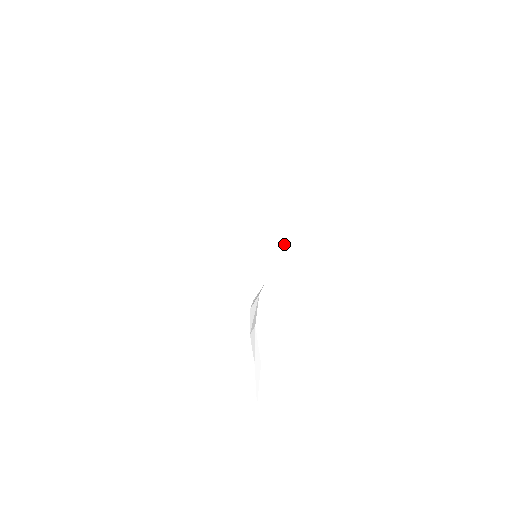
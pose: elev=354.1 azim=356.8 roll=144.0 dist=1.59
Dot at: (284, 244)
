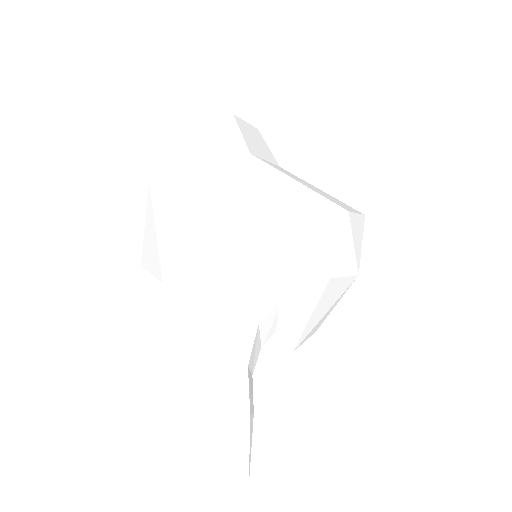
Dot at: (261, 229)
